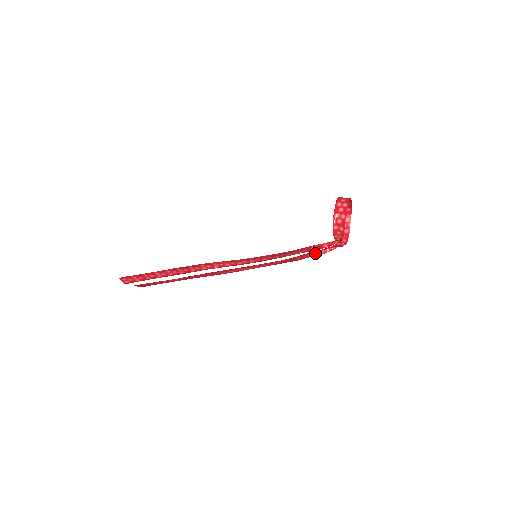
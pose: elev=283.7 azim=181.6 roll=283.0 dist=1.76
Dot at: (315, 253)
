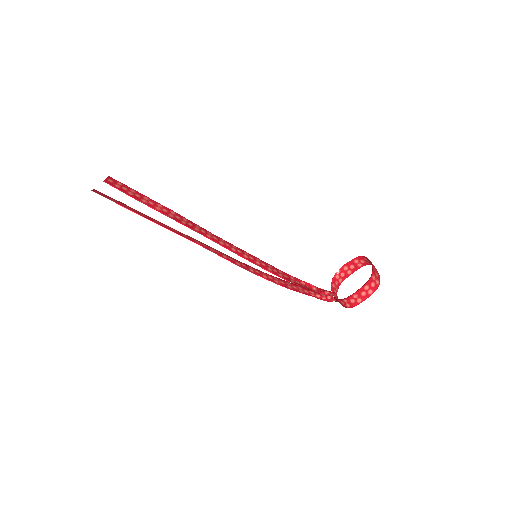
Dot at: (309, 289)
